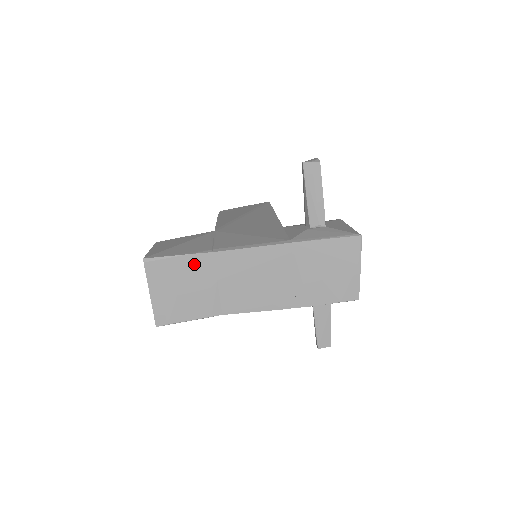
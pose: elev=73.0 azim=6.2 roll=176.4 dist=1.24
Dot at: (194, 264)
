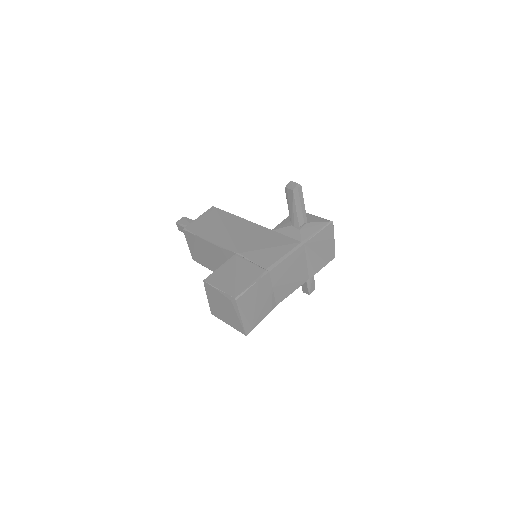
Dot at: (261, 285)
